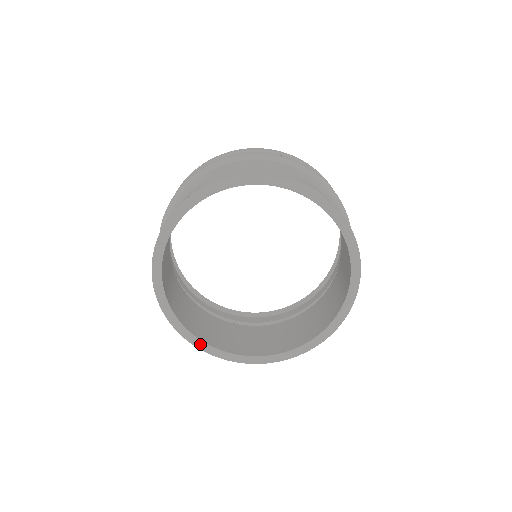
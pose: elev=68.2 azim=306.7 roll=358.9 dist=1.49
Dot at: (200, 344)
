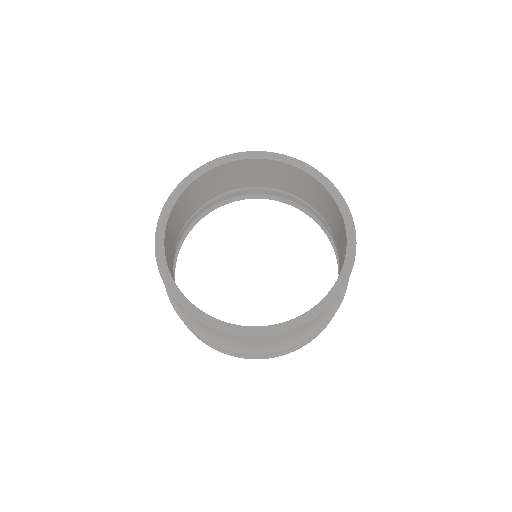
Dot at: (161, 255)
